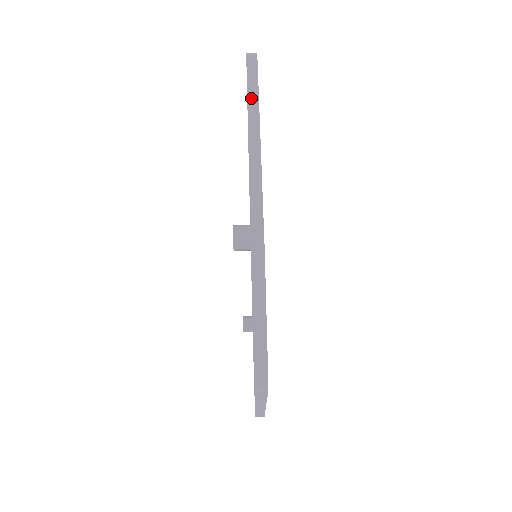
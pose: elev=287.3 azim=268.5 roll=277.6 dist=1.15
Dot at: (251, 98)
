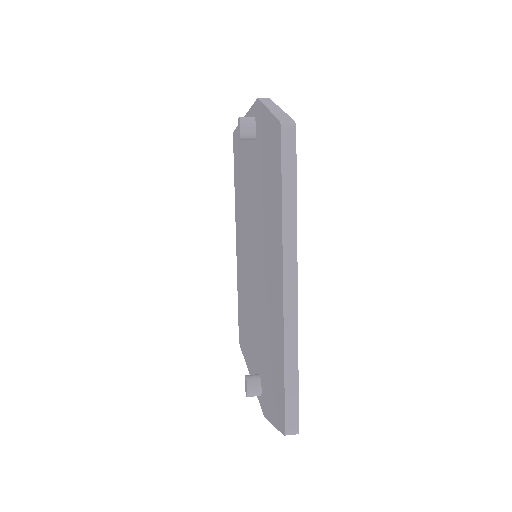
Dot at: occluded
